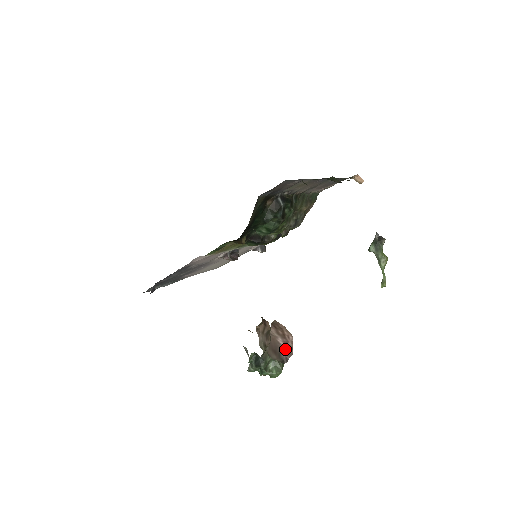
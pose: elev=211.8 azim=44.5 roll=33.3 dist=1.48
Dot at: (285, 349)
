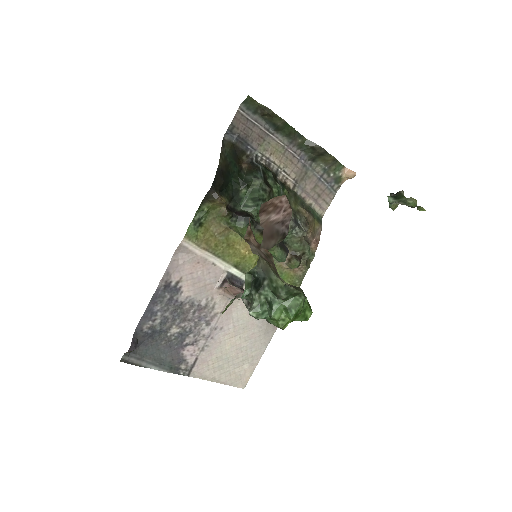
Dot at: (281, 218)
